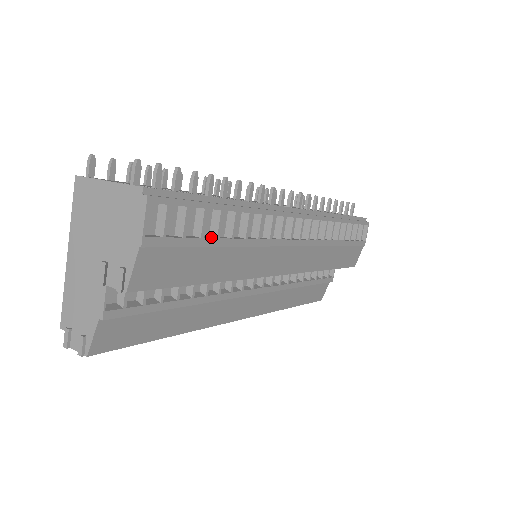
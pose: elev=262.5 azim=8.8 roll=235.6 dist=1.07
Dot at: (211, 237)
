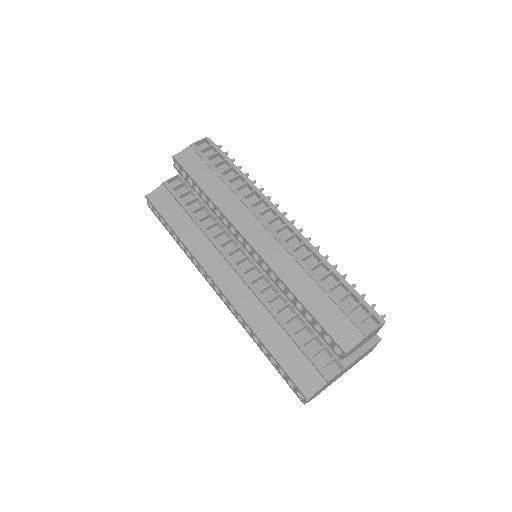
Dot at: (219, 172)
